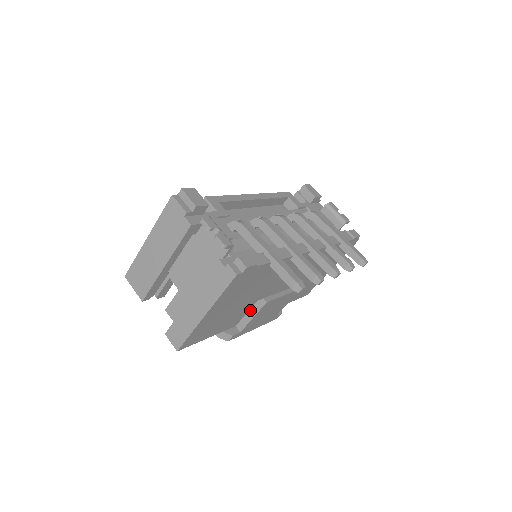
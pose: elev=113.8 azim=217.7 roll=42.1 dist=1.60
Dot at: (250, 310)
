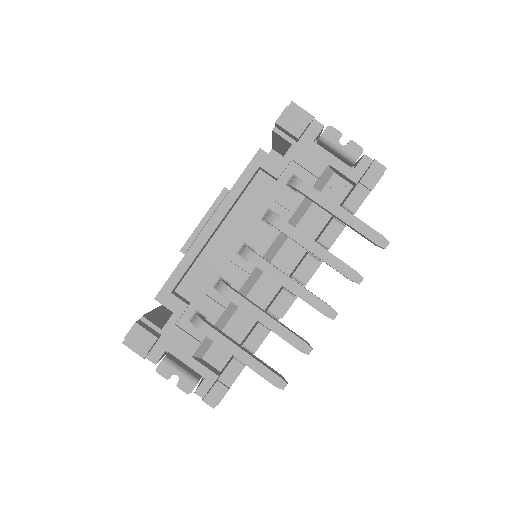
Dot at: occluded
